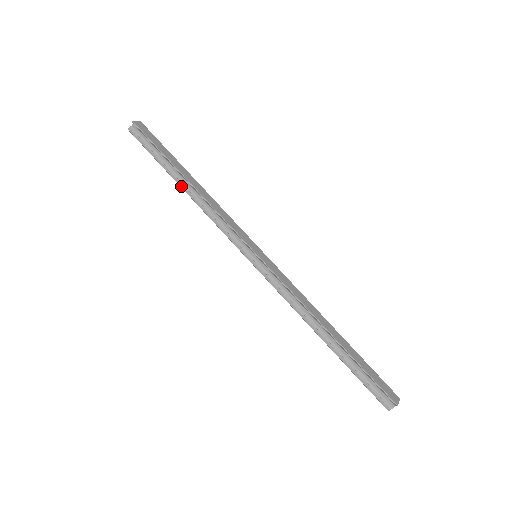
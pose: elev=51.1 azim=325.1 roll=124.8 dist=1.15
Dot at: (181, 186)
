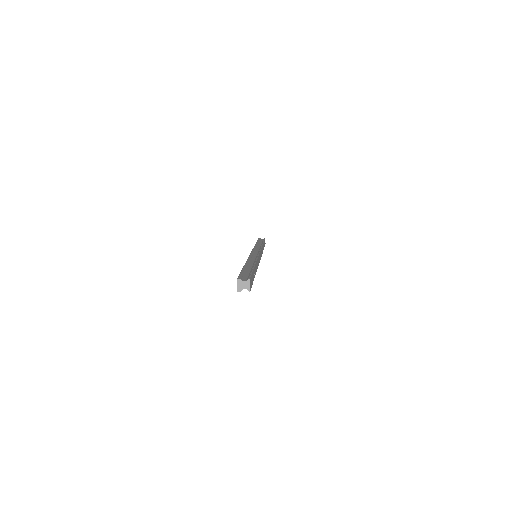
Dot at: occluded
